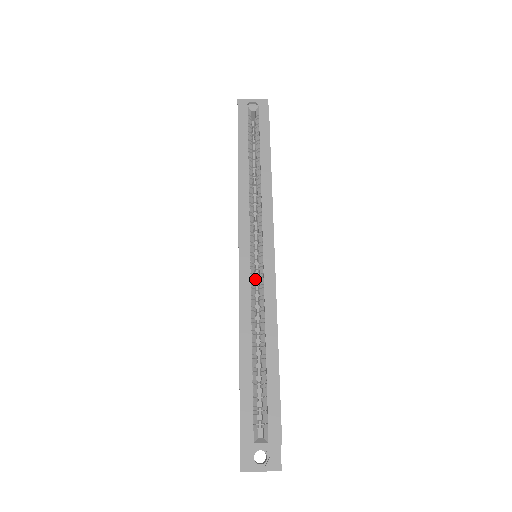
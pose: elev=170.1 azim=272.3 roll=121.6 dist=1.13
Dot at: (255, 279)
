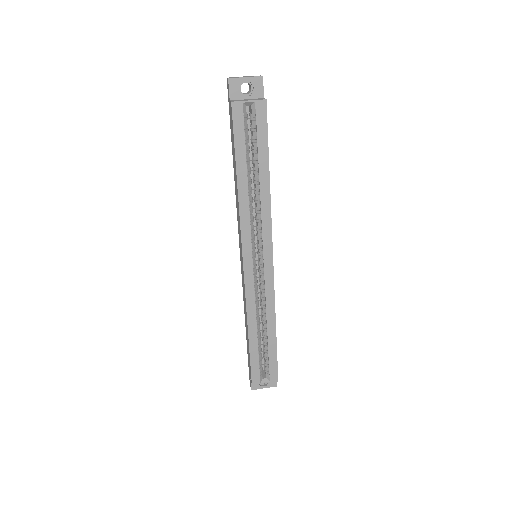
Dot at: (257, 281)
